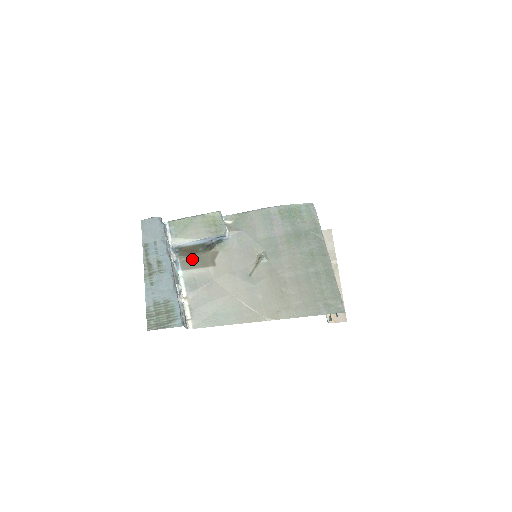
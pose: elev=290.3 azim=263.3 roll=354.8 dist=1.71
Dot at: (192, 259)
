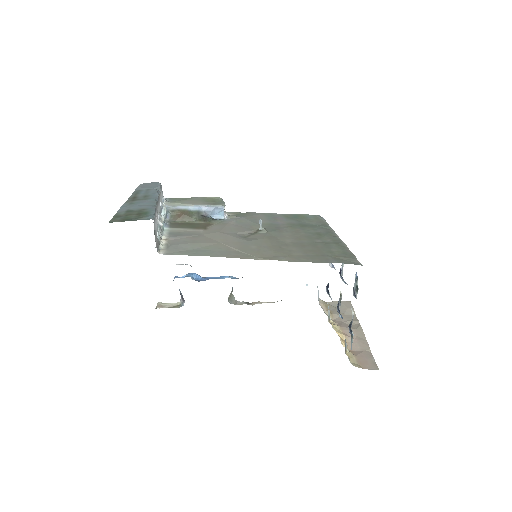
Dot at: (183, 224)
